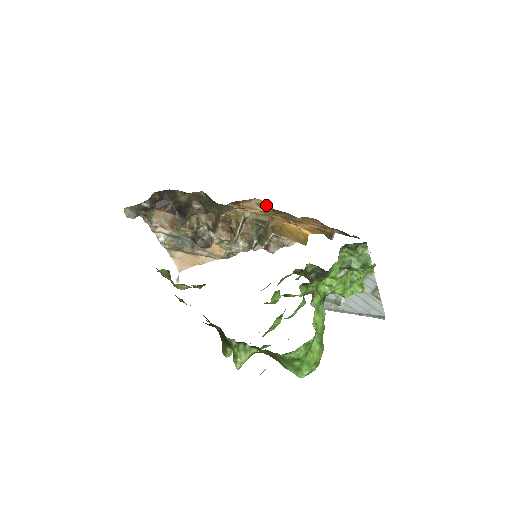
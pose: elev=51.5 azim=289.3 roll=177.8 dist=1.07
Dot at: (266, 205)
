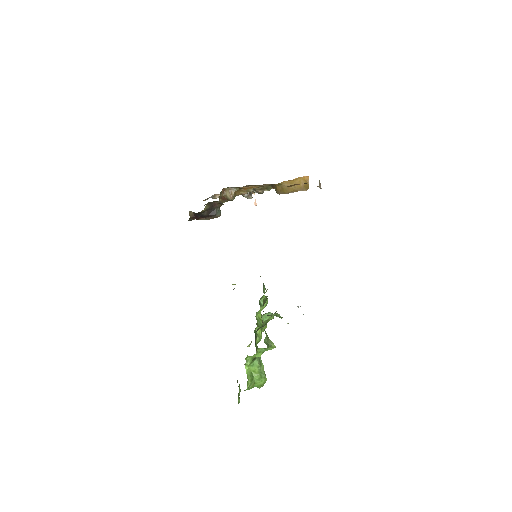
Dot at: (258, 185)
